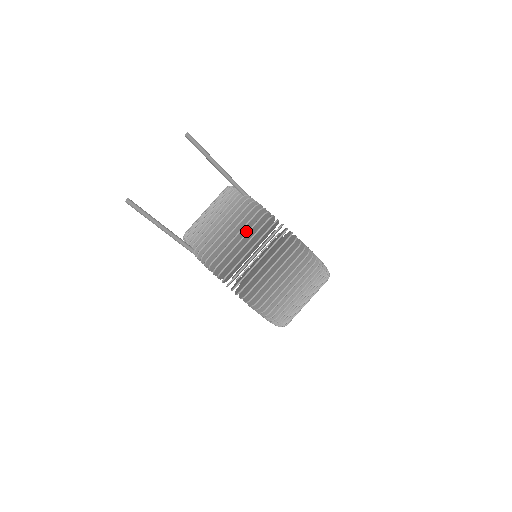
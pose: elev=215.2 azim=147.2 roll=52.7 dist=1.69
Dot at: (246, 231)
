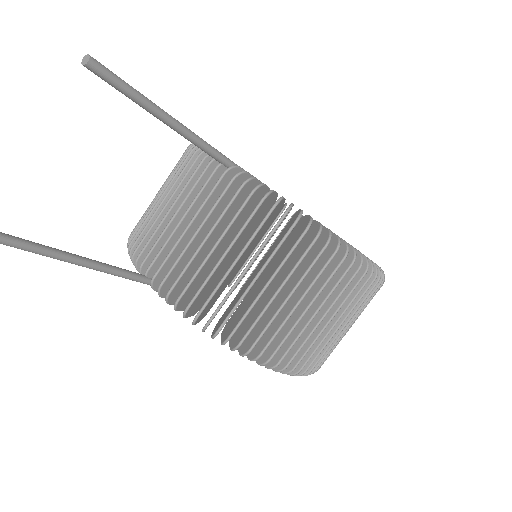
Dot at: (242, 237)
